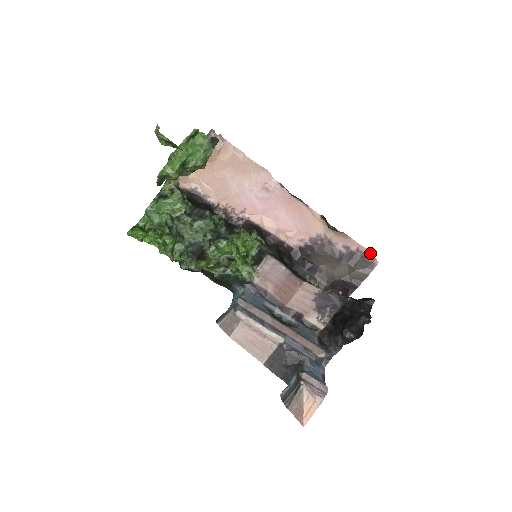
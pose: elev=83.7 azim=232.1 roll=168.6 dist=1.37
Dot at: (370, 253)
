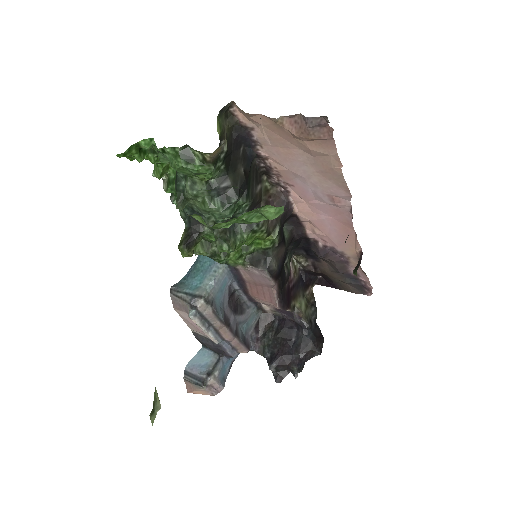
Dot at: occluded
